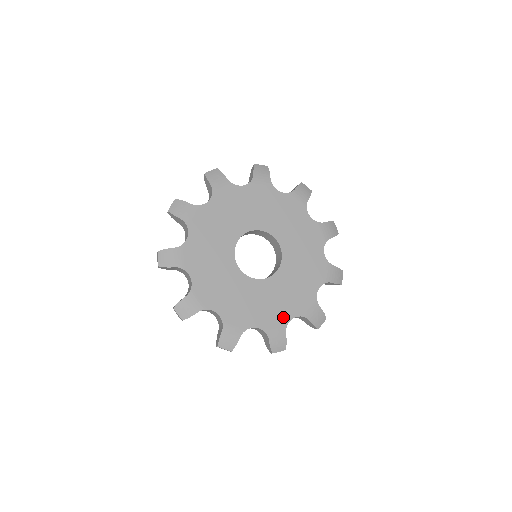
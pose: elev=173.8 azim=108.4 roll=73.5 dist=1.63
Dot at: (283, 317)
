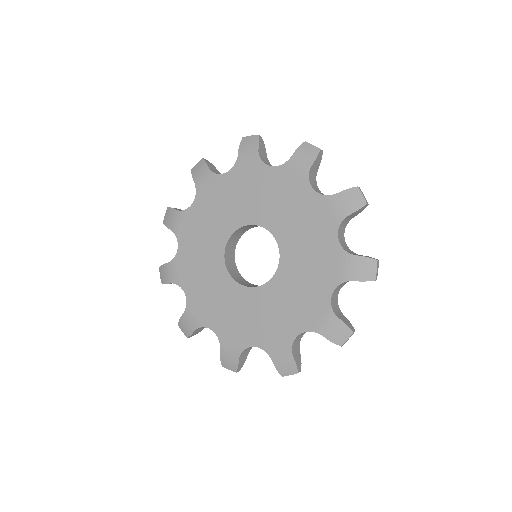
Dot at: (286, 333)
